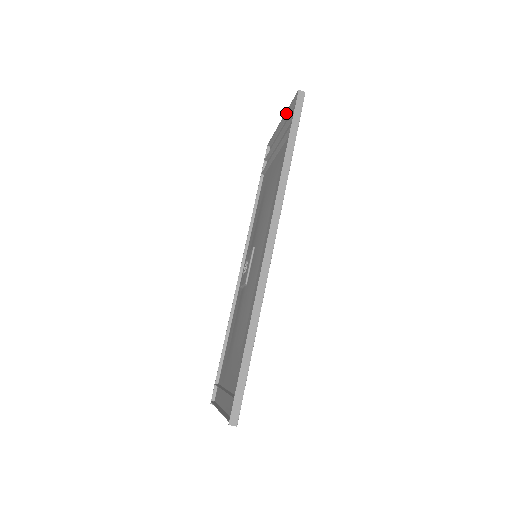
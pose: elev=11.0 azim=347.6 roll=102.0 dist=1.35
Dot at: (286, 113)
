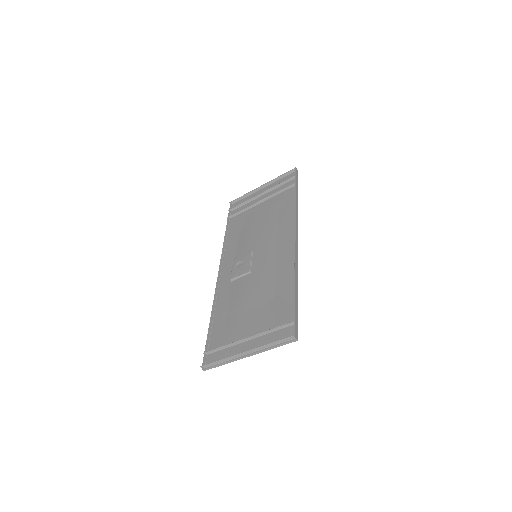
Dot at: (272, 181)
